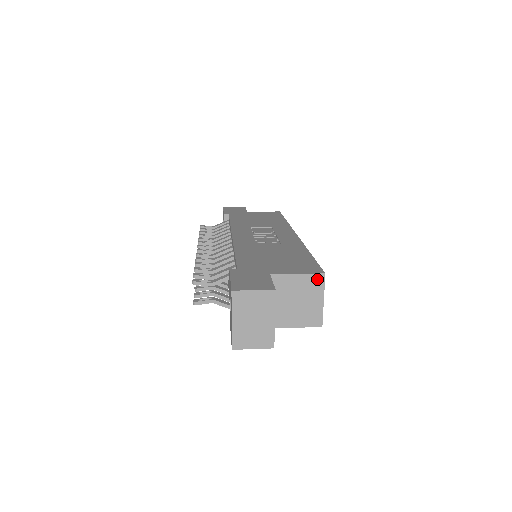
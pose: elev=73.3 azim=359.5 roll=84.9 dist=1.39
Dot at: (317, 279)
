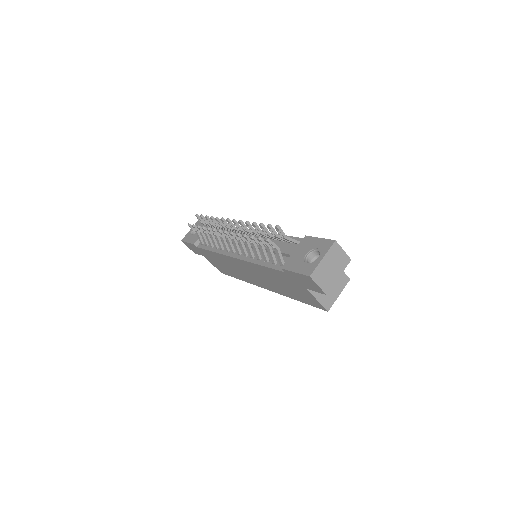
Dot at: (345, 279)
